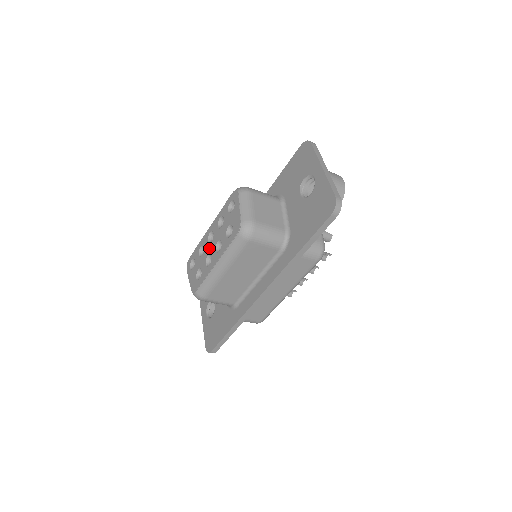
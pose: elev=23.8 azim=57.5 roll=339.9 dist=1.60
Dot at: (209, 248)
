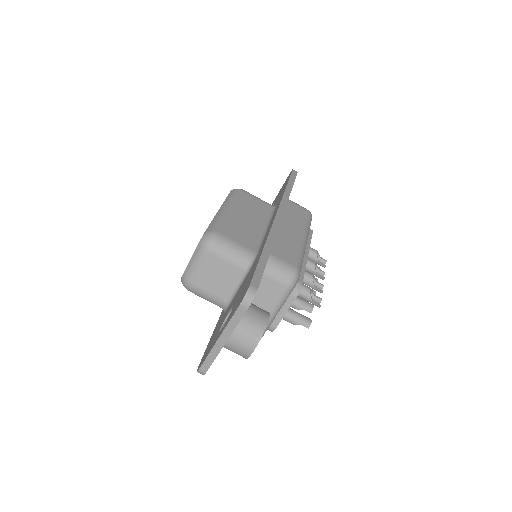
Dot at: occluded
